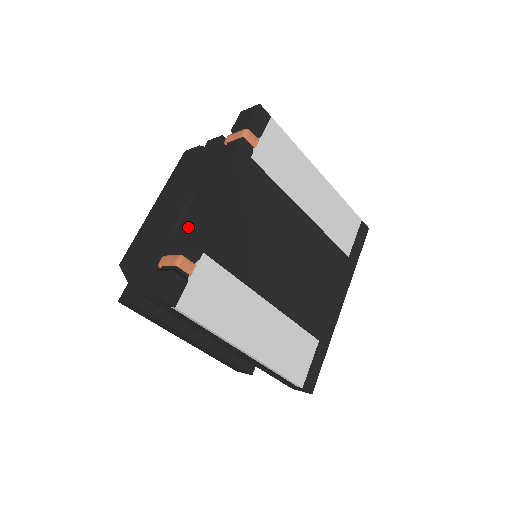
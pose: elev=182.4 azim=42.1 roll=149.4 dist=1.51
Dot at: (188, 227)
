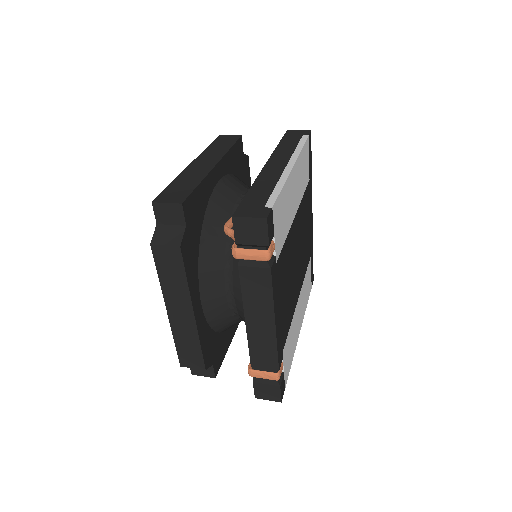
Dot at: (266, 354)
